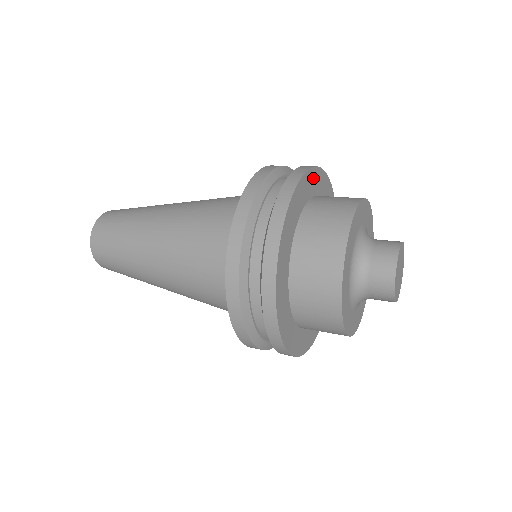
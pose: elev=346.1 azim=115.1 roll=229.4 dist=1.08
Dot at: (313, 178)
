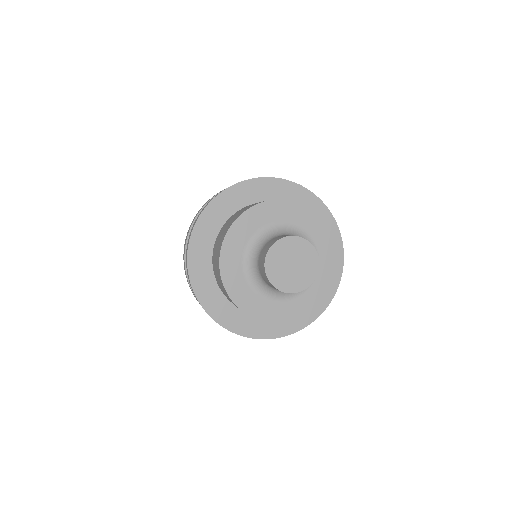
Dot at: (305, 198)
